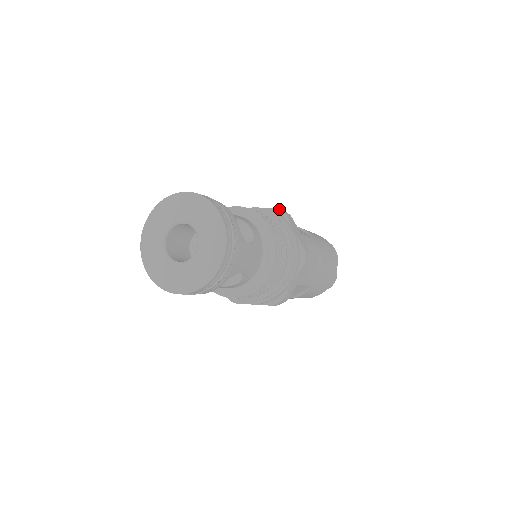
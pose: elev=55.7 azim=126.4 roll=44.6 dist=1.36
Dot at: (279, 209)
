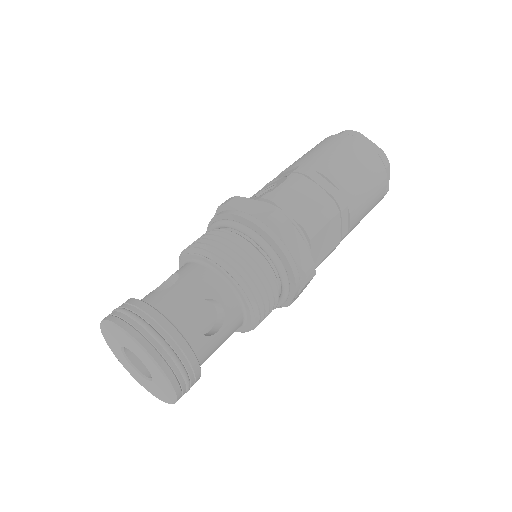
Dot at: (269, 220)
